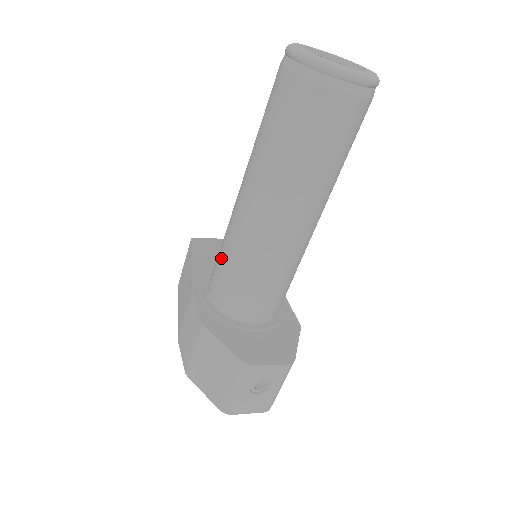
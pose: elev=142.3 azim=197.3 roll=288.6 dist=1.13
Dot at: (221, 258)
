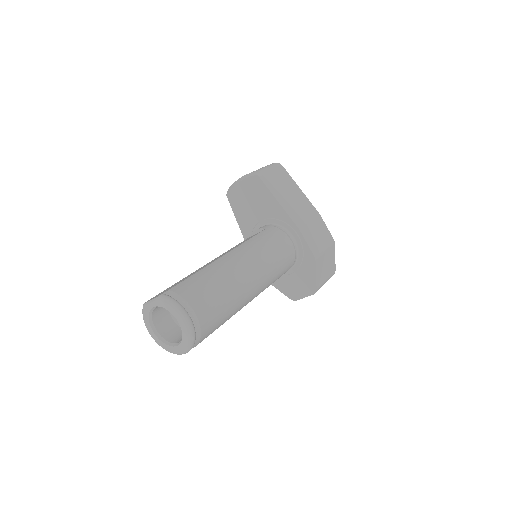
Dot at: occluded
